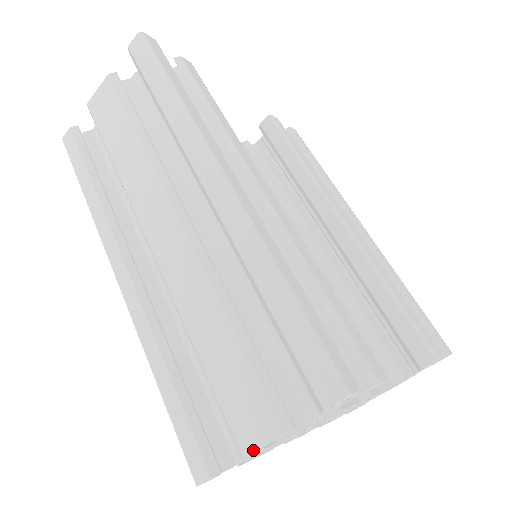
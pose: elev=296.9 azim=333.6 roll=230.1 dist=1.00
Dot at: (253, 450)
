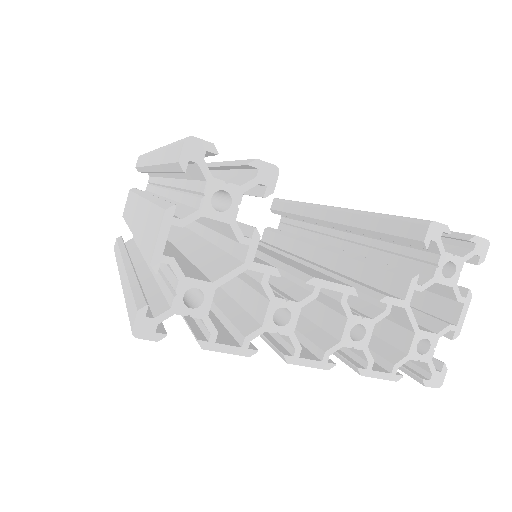
Dot at: (154, 249)
